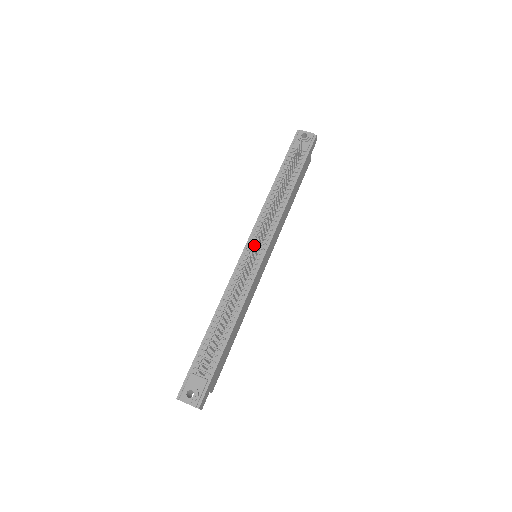
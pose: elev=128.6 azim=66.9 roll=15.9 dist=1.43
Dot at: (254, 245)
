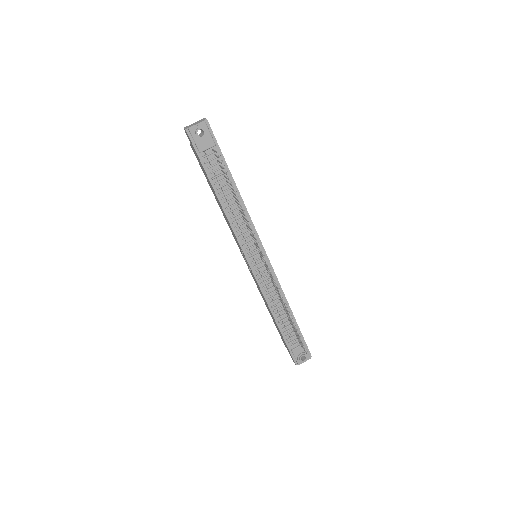
Dot at: (268, 267)
